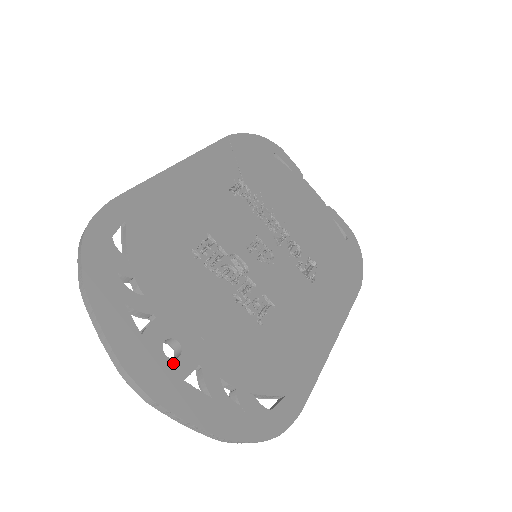
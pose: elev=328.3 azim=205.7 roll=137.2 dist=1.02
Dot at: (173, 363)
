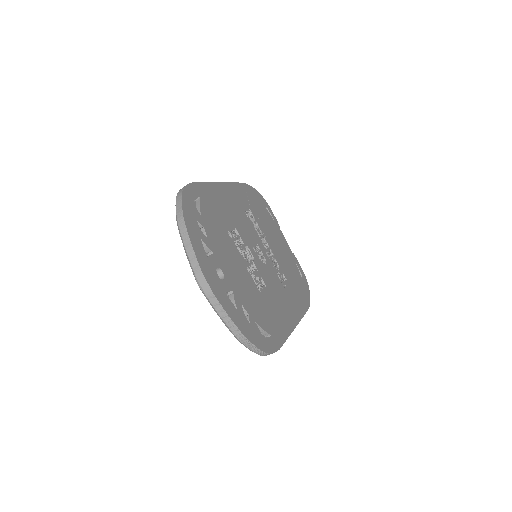
Dot at: (221, 281)
